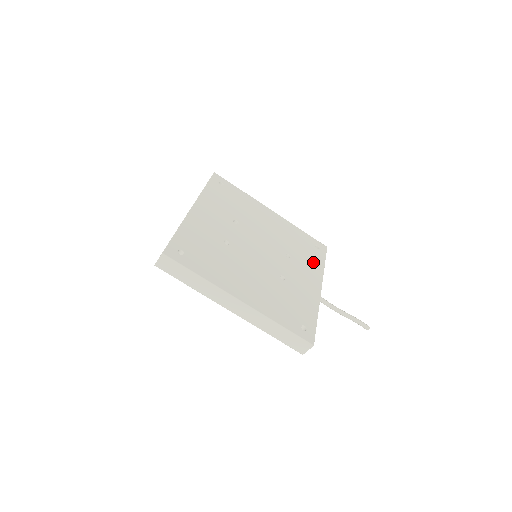
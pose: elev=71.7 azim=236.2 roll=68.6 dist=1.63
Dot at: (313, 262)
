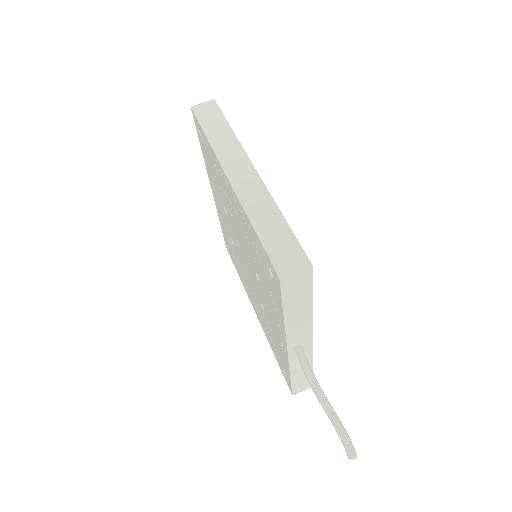
Dot at: occluded
